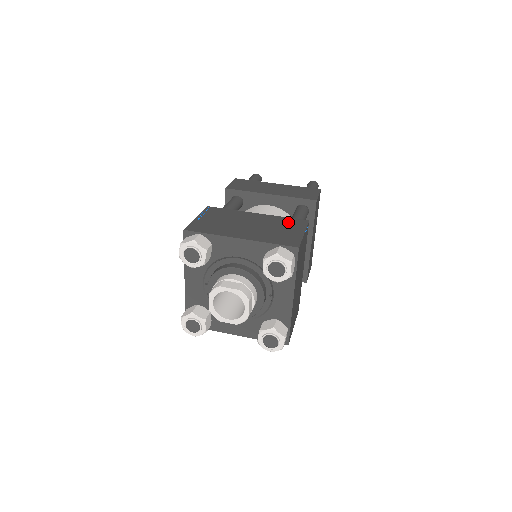
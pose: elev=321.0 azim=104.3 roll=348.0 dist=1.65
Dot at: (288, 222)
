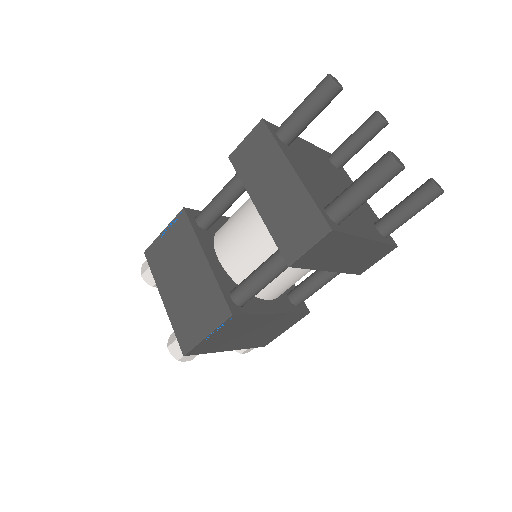
Dot at: (213, 302)
